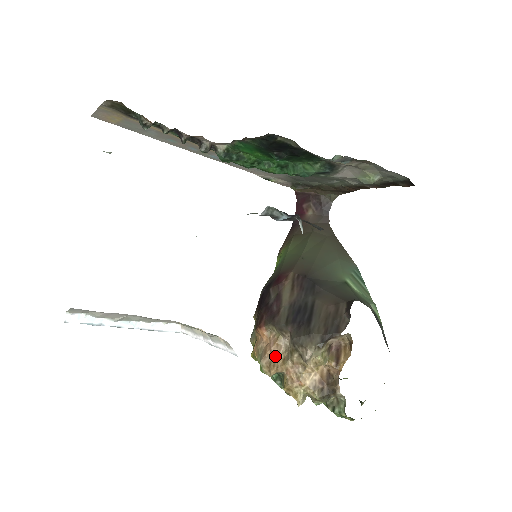
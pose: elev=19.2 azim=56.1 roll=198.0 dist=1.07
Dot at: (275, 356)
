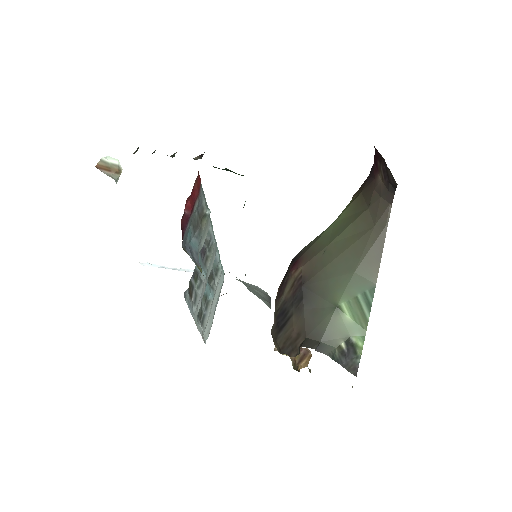
Dot at: occluded
